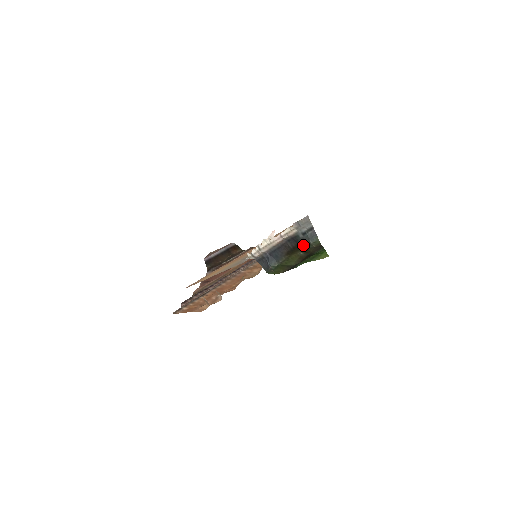
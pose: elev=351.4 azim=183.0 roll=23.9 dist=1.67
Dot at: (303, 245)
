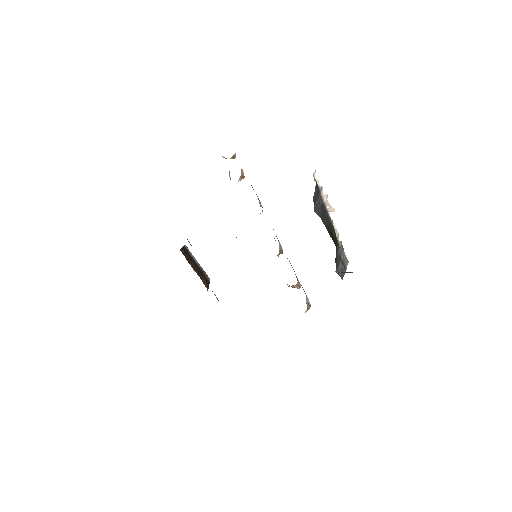
Dot at: (336, 256)
